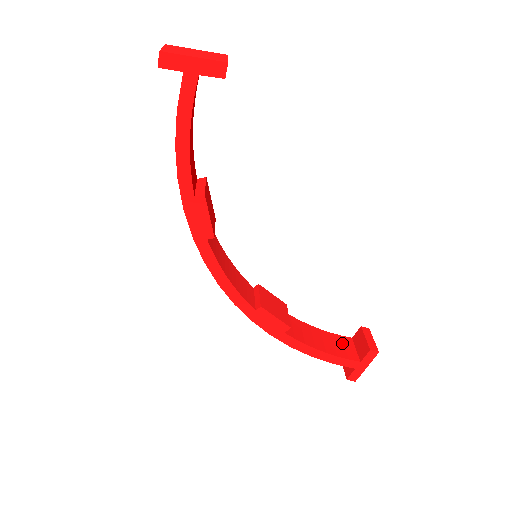
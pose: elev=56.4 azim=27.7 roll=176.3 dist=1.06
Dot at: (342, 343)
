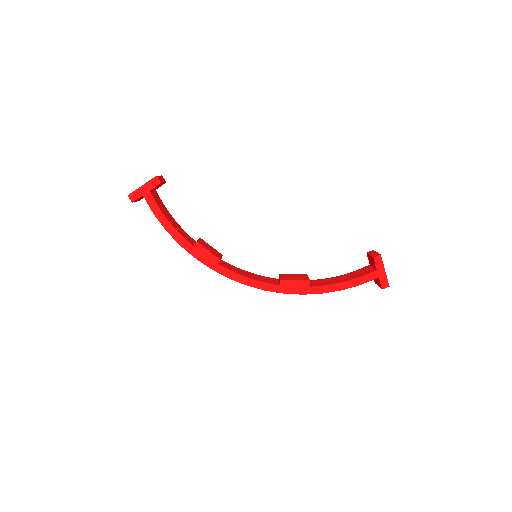
Dot at: (362, 271)
